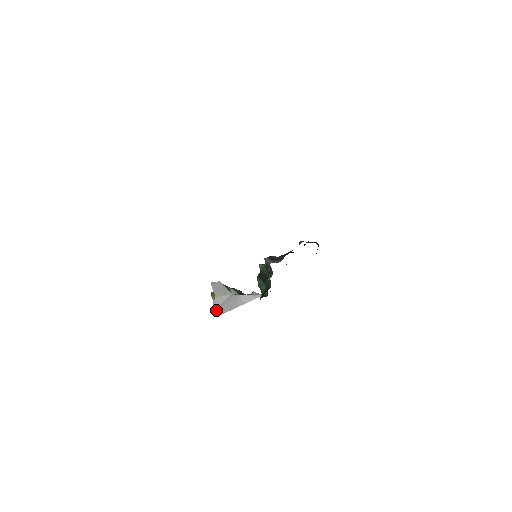
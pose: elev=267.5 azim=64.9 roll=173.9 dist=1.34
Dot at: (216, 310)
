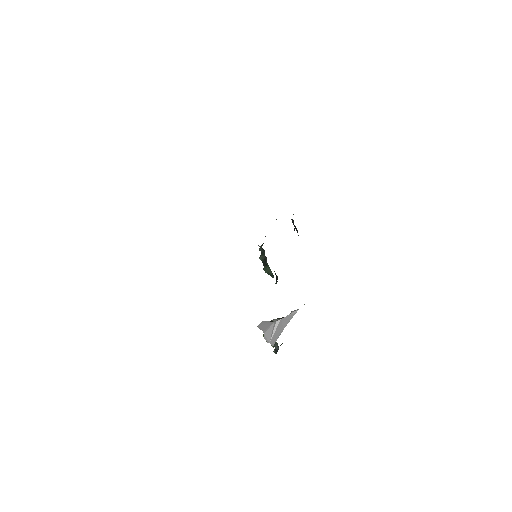
Dot at: occluded
